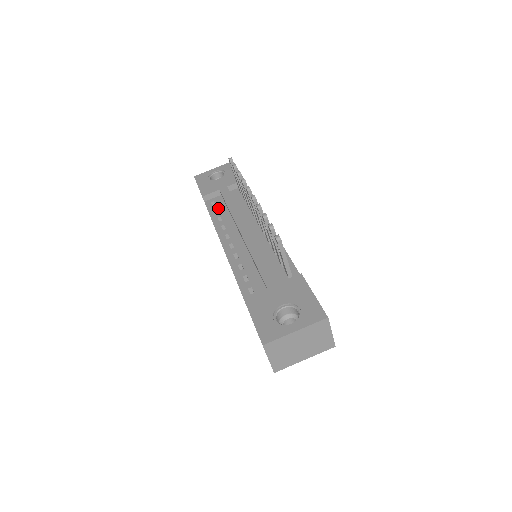
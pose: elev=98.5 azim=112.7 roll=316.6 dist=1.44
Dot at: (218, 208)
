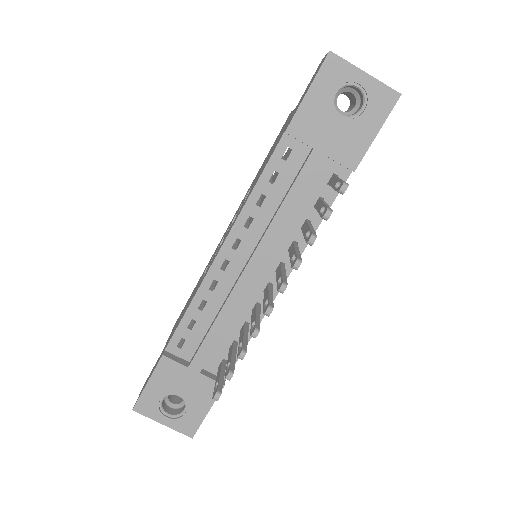
Dot at: (280, 175)
